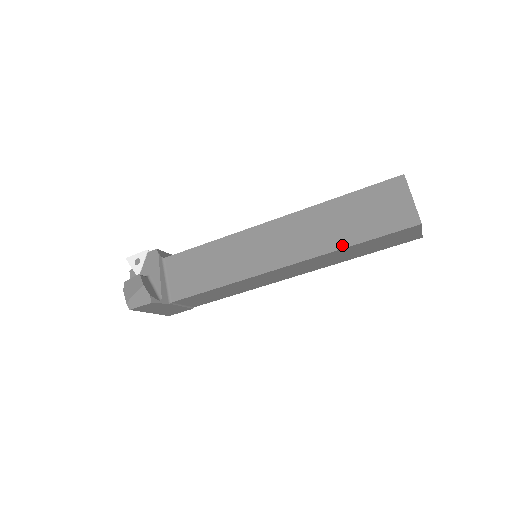
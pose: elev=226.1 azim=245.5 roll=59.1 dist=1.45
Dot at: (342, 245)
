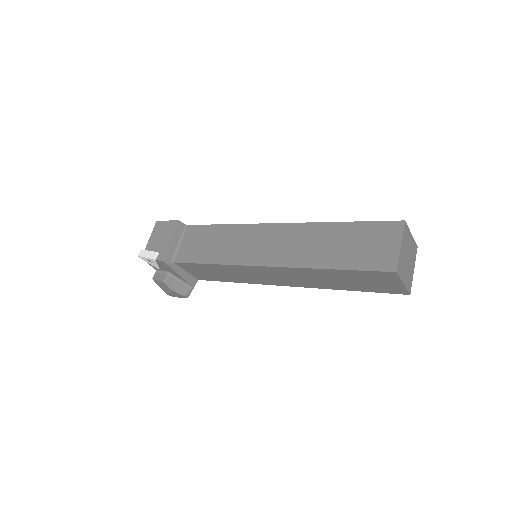
Dot at: (336, 289)
